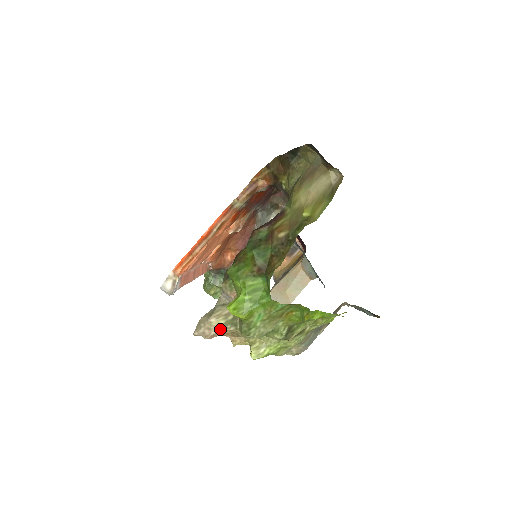
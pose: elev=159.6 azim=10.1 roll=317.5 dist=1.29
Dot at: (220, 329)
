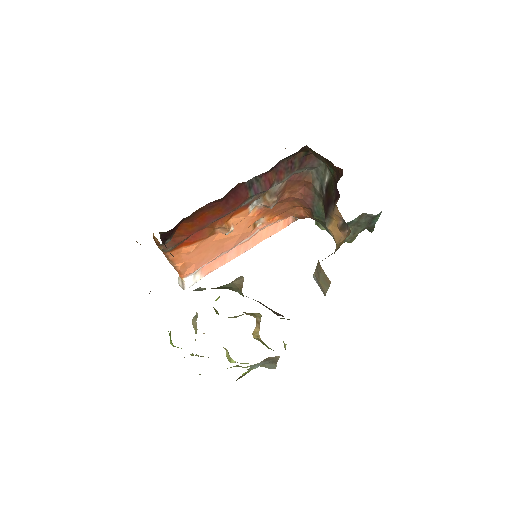
Dot at: occluded
